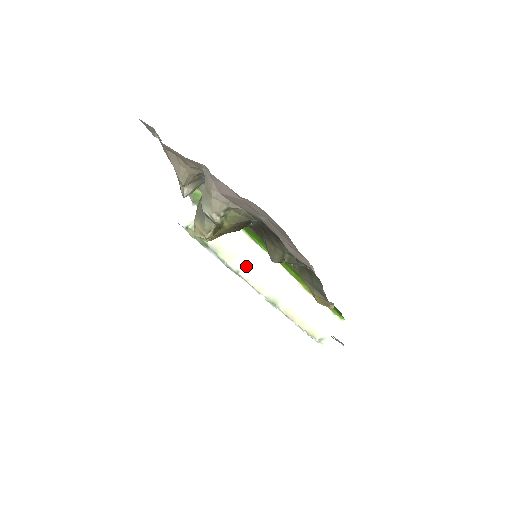
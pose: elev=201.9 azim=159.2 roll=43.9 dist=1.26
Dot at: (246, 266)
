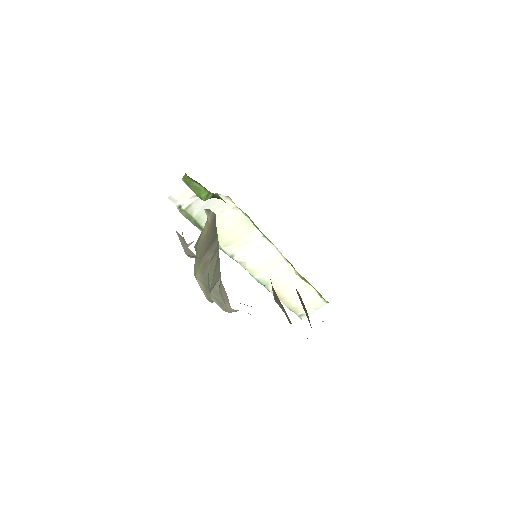
Dot at: (242, 251)
